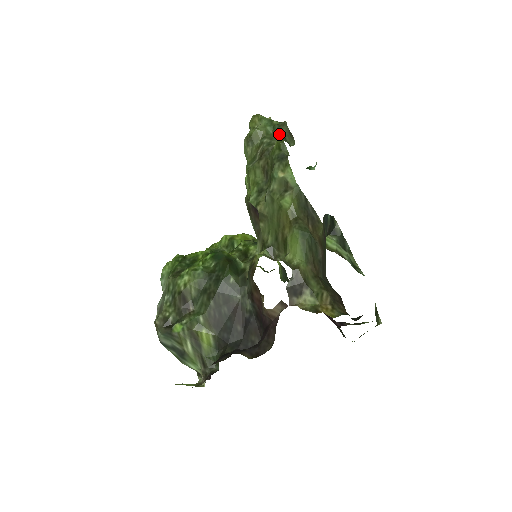
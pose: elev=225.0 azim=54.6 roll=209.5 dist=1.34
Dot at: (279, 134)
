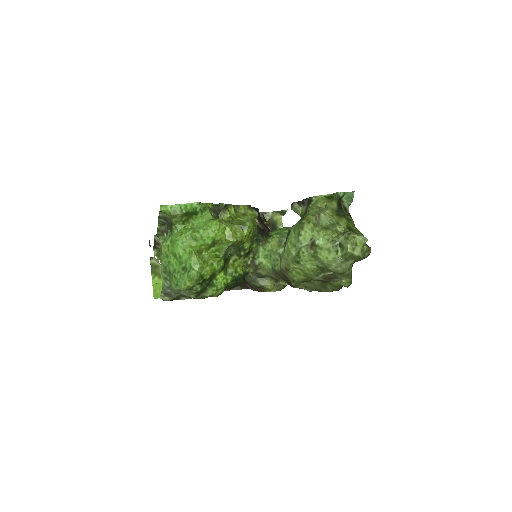
Dot at: occluded
